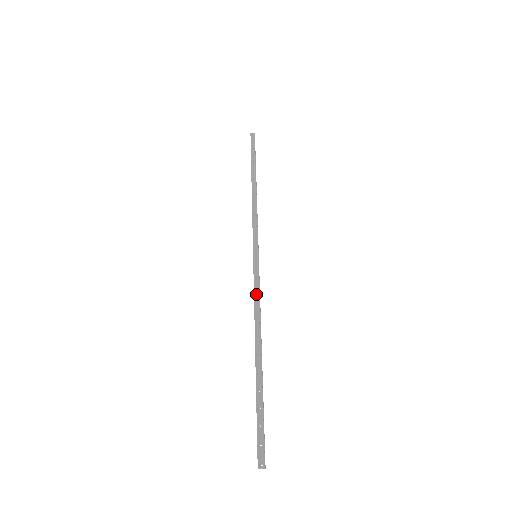
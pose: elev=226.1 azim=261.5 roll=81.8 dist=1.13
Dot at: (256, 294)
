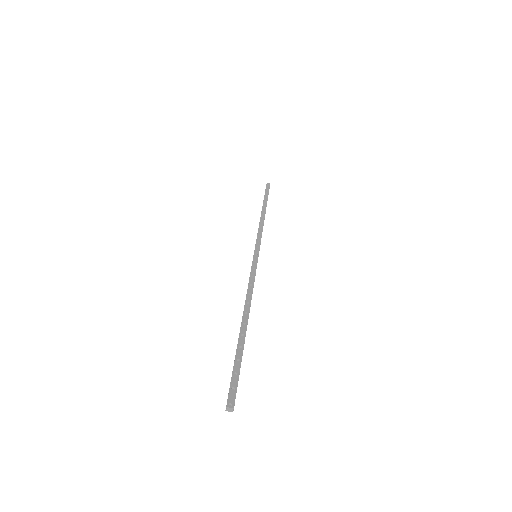
Dot at: (251, 279)
